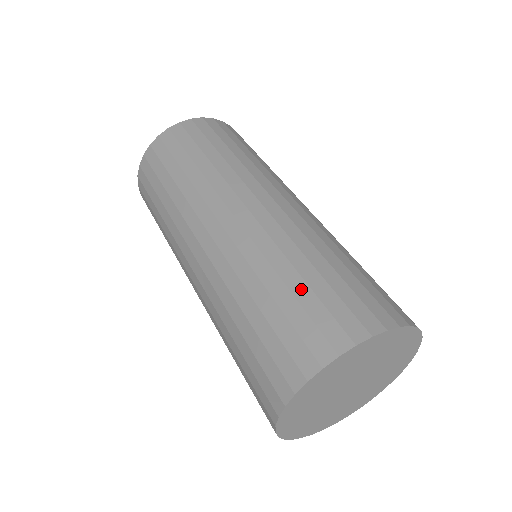
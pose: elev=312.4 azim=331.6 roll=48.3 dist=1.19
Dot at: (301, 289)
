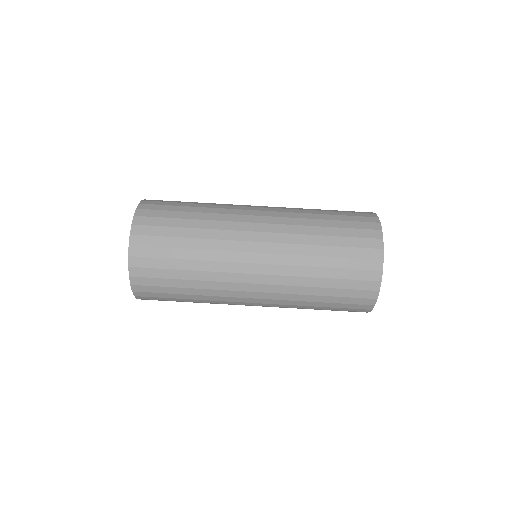
Dot at: (336, 223)
